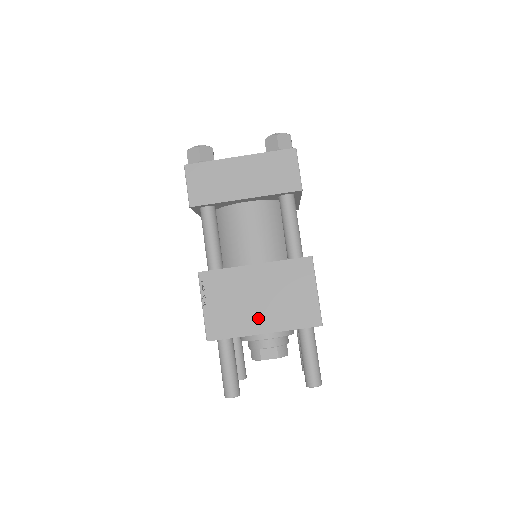
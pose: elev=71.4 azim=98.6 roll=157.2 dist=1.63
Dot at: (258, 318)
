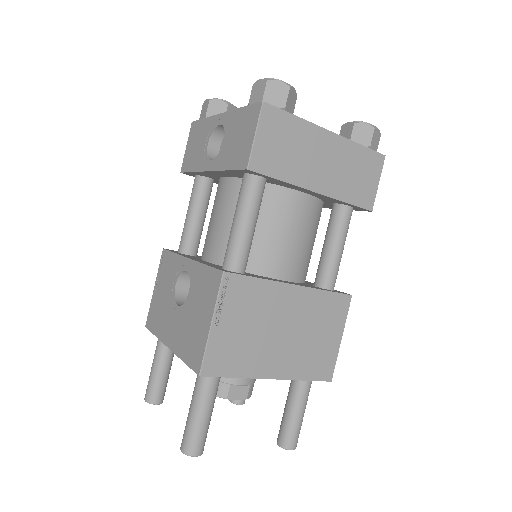
Dot at: (273, 357)
